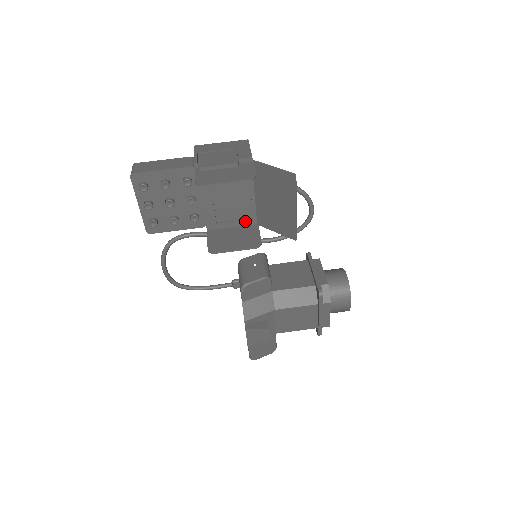
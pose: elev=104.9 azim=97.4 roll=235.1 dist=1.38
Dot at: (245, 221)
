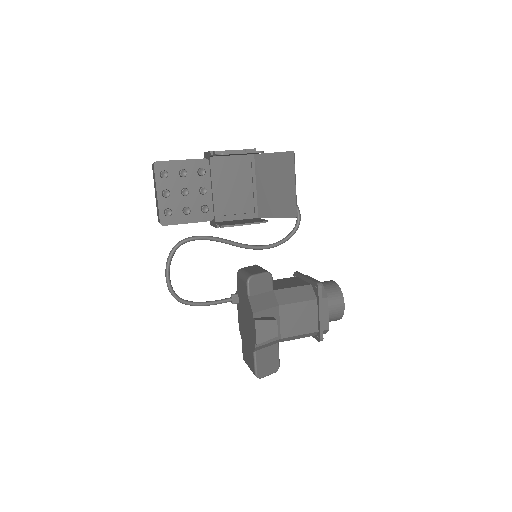
Dot at: (248, 214)
